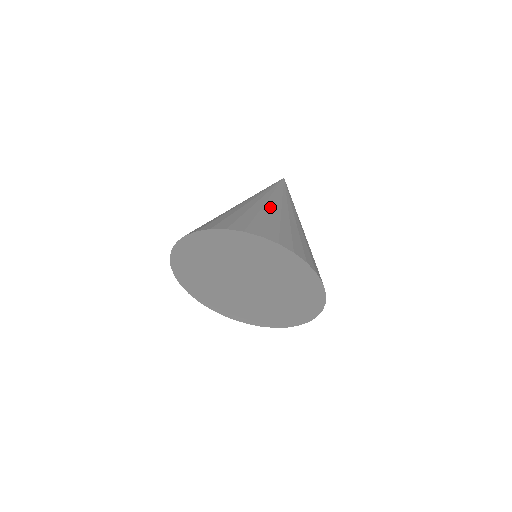
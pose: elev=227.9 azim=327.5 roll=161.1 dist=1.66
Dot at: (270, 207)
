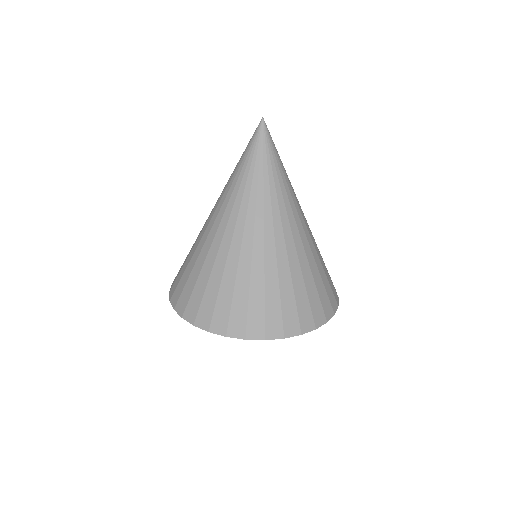
Dot at: (218, 242)
